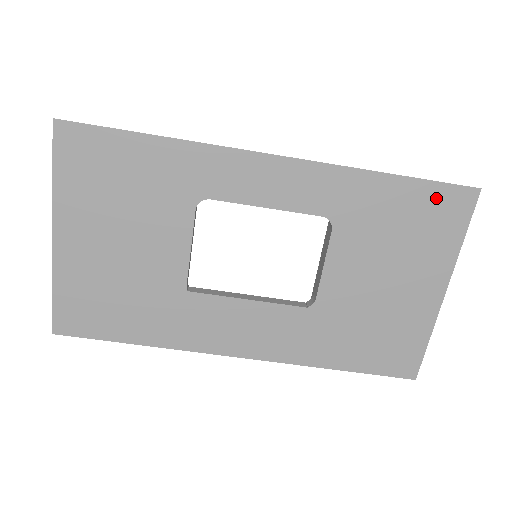
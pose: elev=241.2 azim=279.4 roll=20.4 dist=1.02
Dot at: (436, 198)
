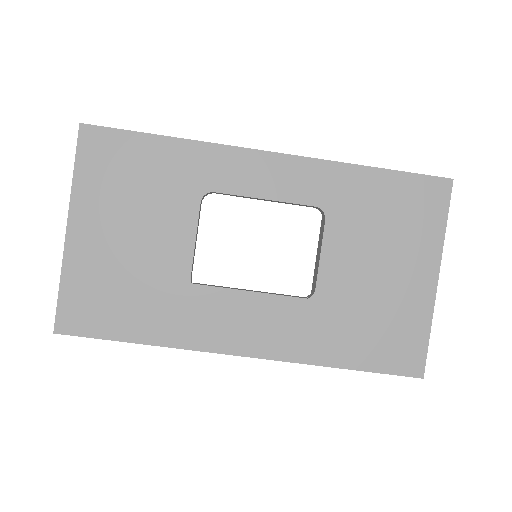
Dot at: (415, 188)
